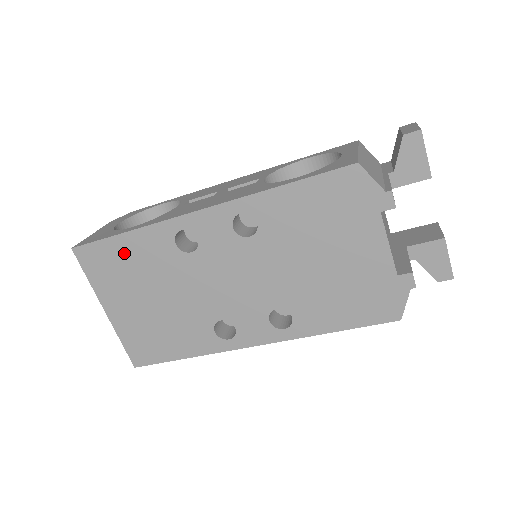
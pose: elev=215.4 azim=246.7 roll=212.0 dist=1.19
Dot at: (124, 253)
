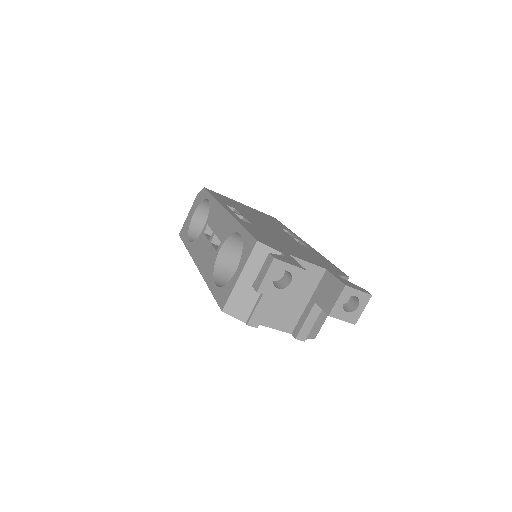
Dot at: occluded
